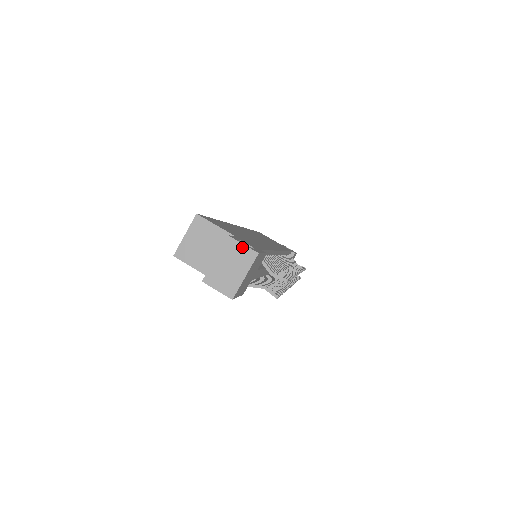
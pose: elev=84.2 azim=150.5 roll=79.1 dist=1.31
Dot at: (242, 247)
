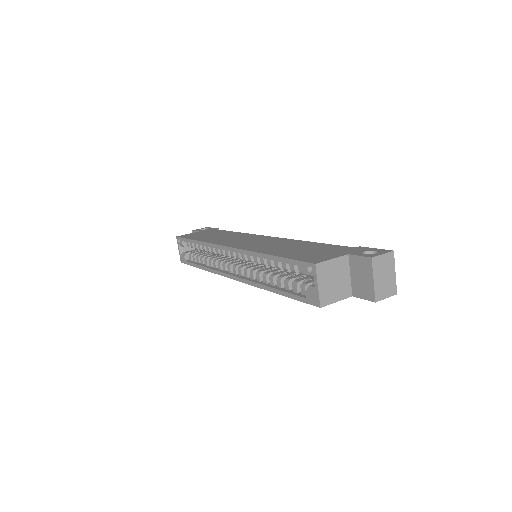
Dot at: (383, 257)
